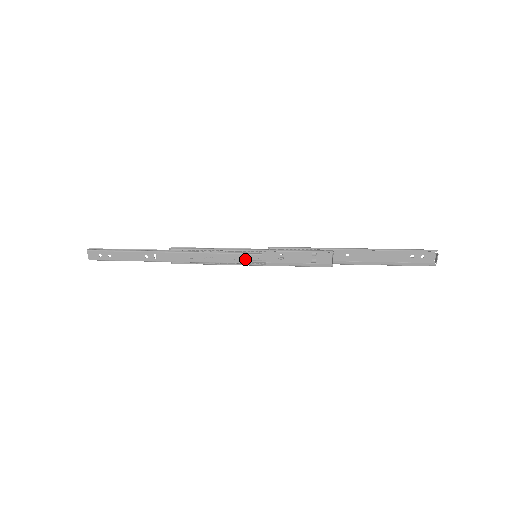
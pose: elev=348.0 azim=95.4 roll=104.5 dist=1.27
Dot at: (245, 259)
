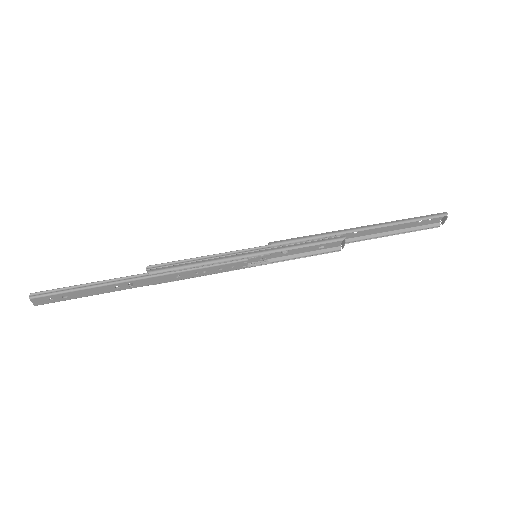
Dot at: (245, 265)
